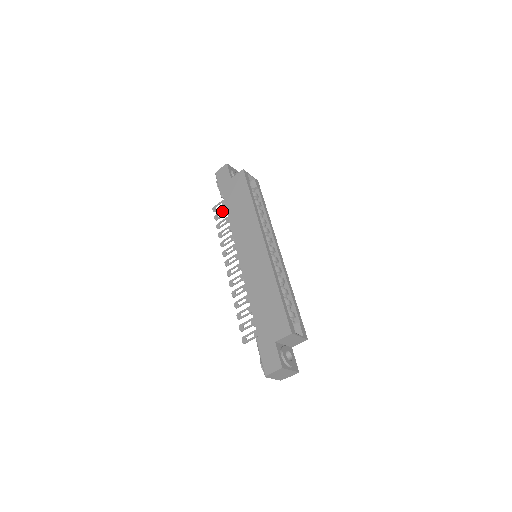
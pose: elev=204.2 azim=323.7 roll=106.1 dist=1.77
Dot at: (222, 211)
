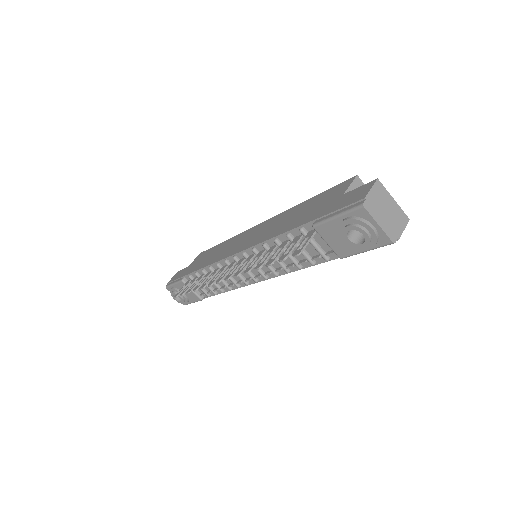
Dot at: occluded
